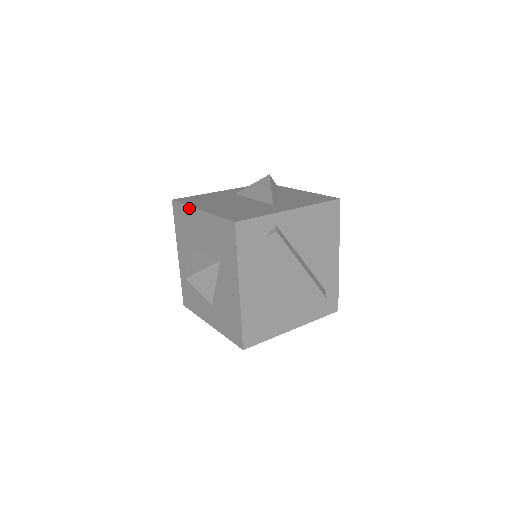
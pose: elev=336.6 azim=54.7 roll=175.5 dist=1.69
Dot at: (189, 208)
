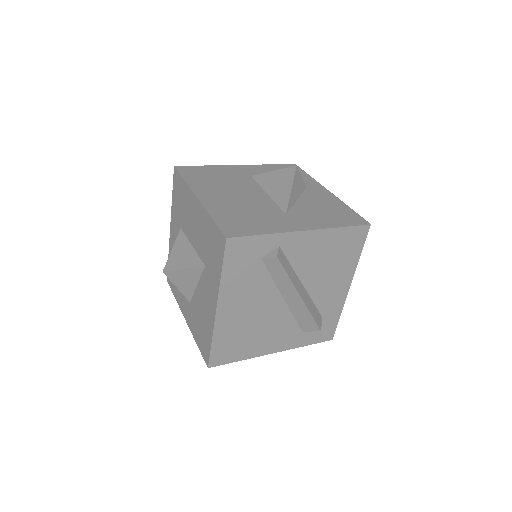
Dot at: (187, 188)
